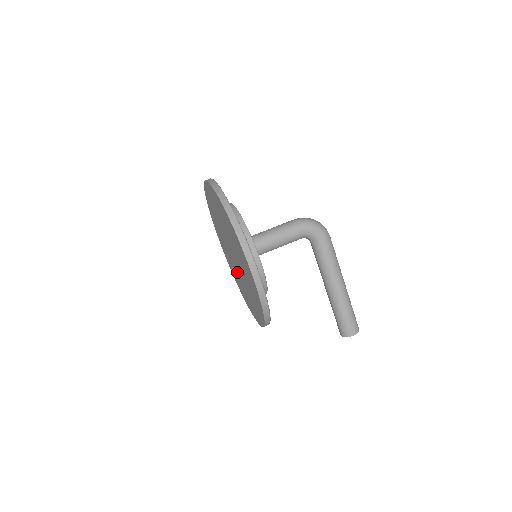
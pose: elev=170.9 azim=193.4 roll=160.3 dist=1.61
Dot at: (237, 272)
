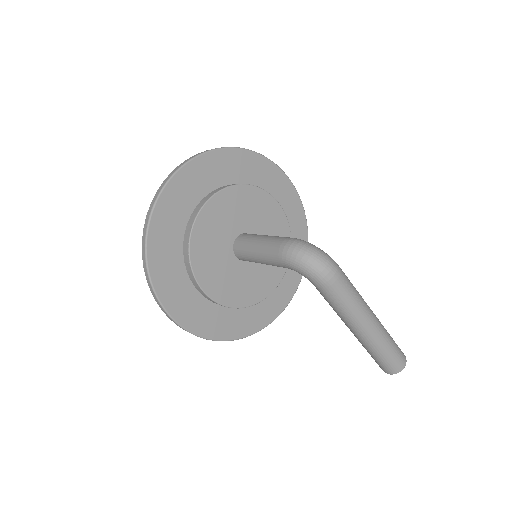
Dot at: occluded
